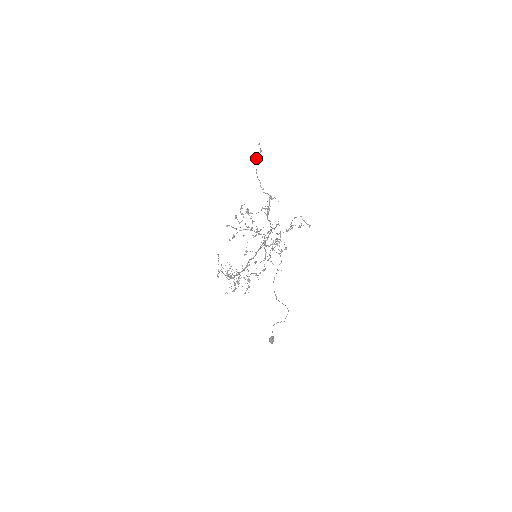
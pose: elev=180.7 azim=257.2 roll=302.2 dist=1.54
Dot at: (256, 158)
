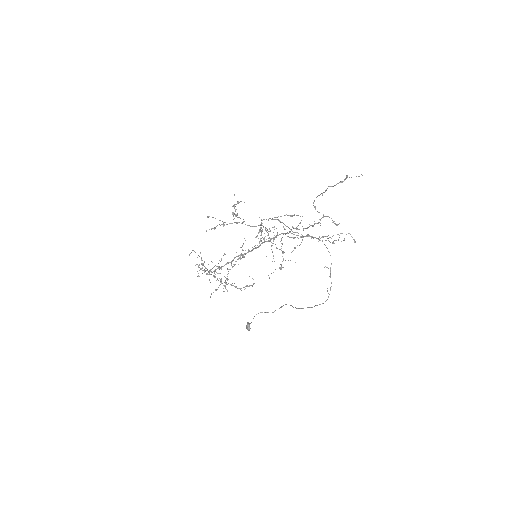
Dot at: (336, 184)
